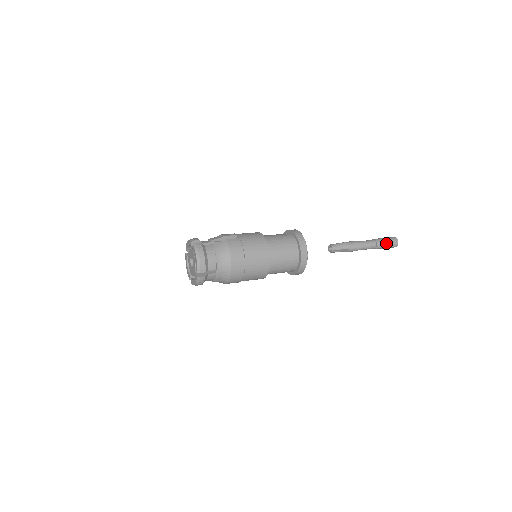
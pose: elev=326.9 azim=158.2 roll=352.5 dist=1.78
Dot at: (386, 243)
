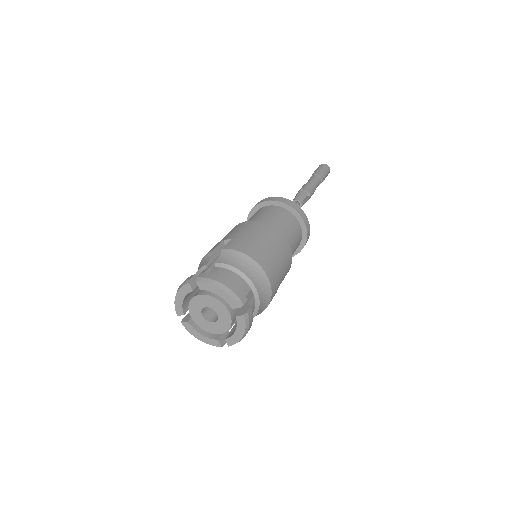
Dot at: (323, 171)
